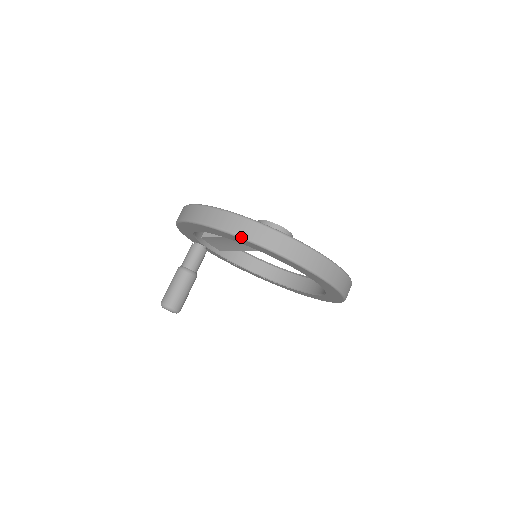
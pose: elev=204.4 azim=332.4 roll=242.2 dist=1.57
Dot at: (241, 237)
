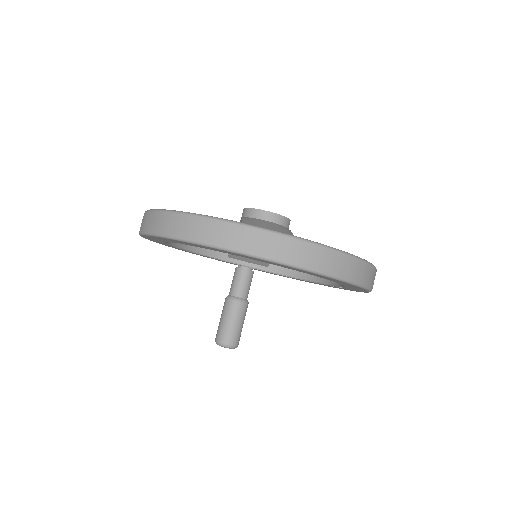
Dot at: (142, 233)
